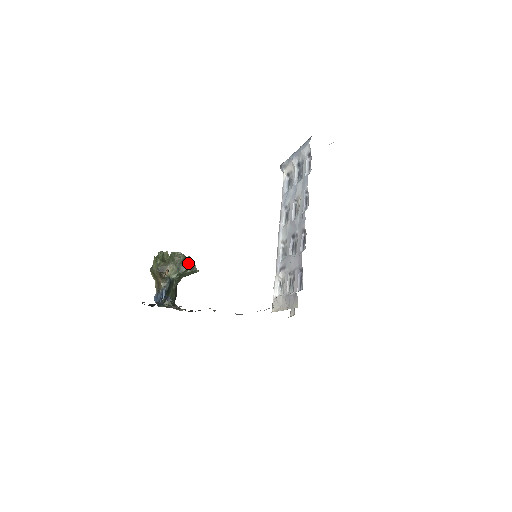
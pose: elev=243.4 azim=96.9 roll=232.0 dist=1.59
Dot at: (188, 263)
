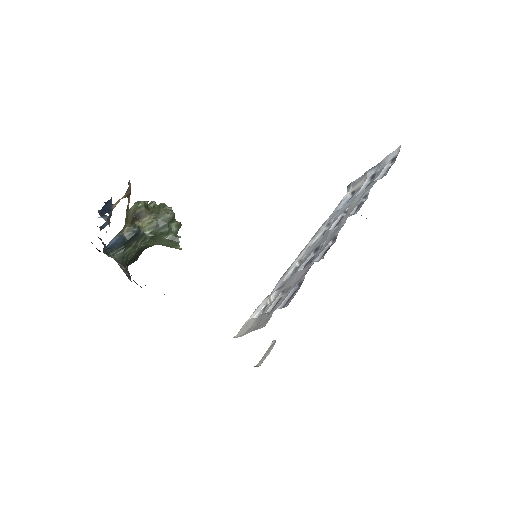
Dot at: (173, 227)
